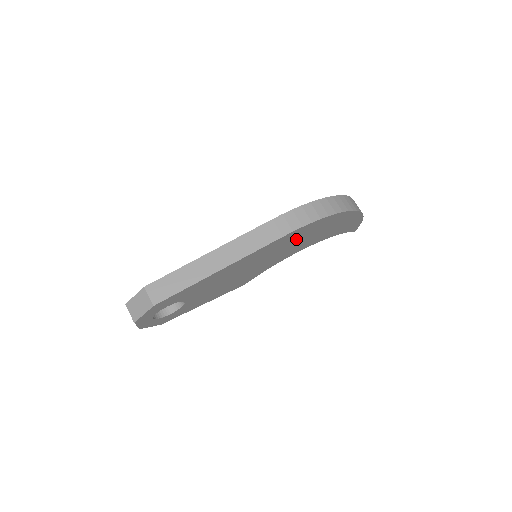
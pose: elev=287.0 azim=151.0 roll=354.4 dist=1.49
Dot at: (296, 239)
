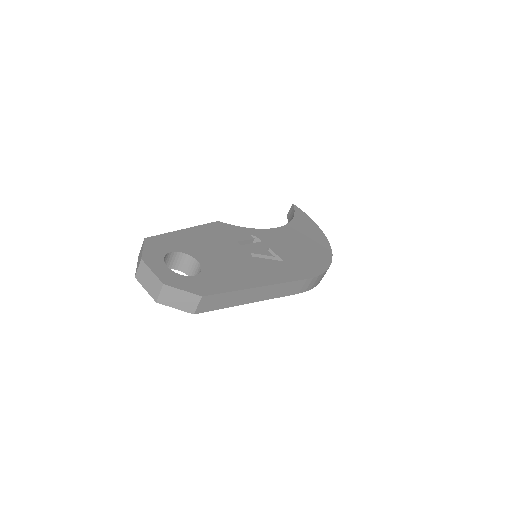
Dot at: occluded
